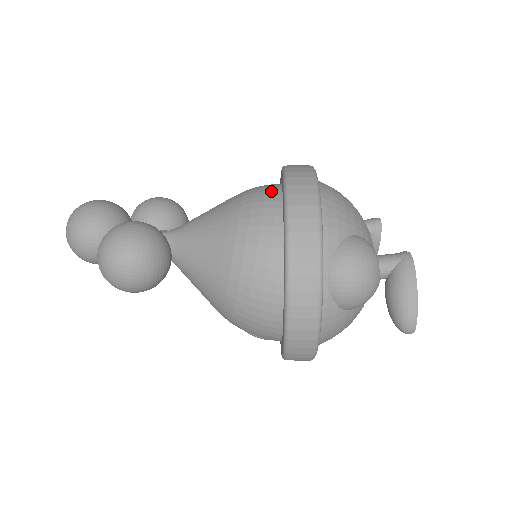
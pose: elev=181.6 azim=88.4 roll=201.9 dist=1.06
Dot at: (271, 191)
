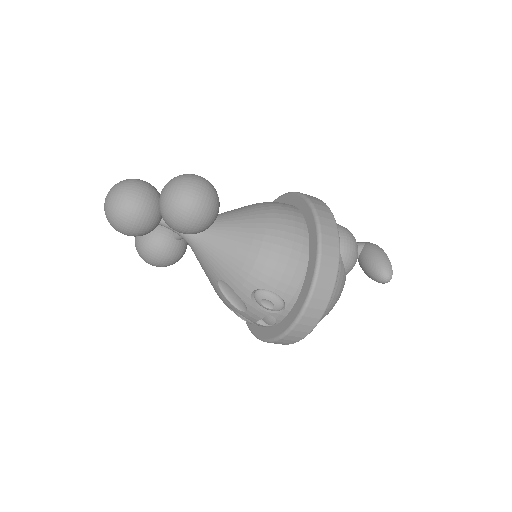
Dot at: occluded
